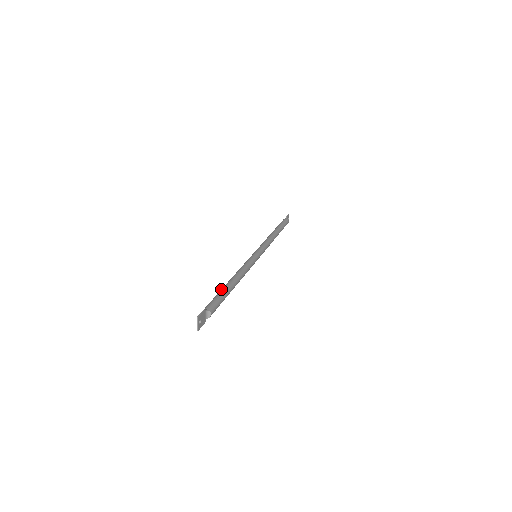
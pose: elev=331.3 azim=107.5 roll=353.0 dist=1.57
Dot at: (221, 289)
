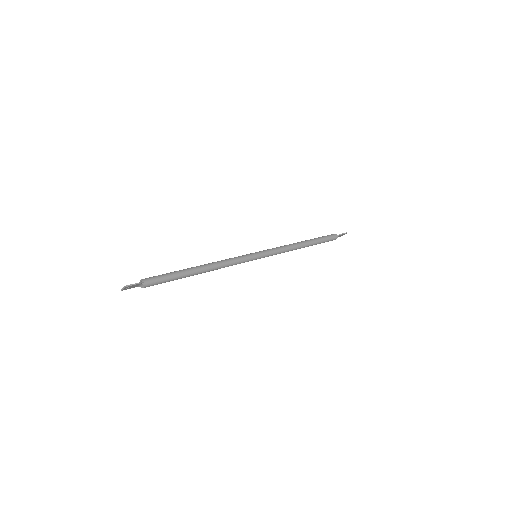
Dot at: (181, 270)
